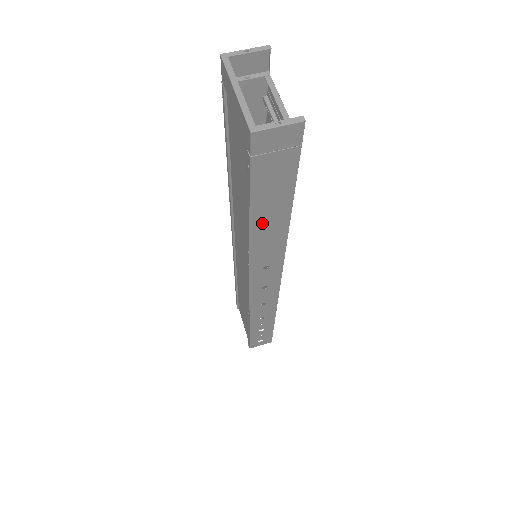
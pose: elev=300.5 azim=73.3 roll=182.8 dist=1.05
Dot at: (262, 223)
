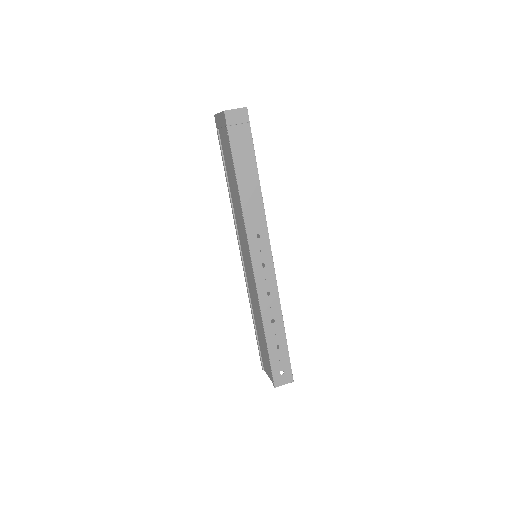
Dot at: (244, 183)
